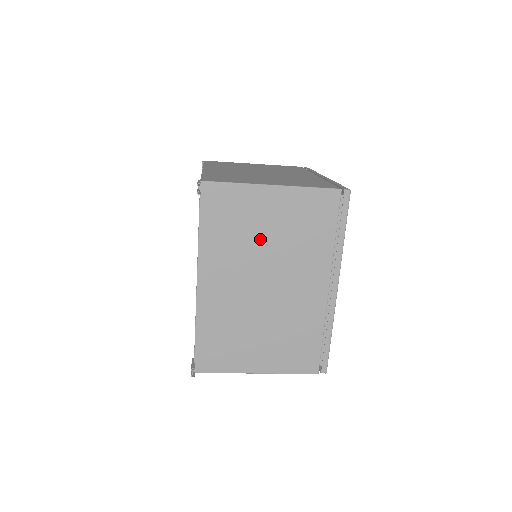
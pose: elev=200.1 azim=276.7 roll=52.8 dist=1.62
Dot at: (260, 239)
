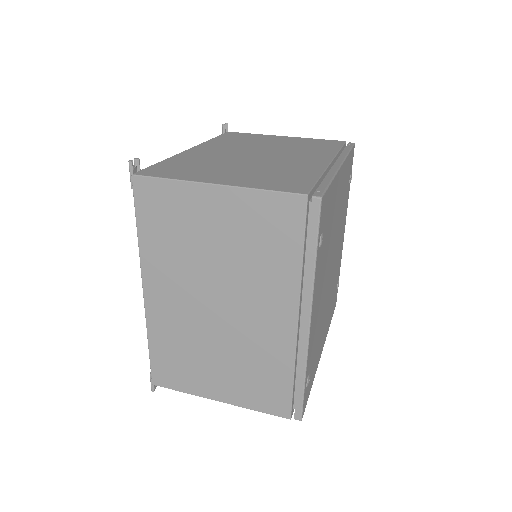
Dot at: occluded
